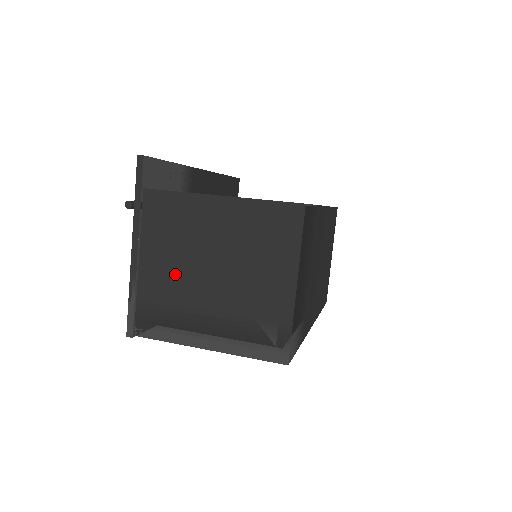
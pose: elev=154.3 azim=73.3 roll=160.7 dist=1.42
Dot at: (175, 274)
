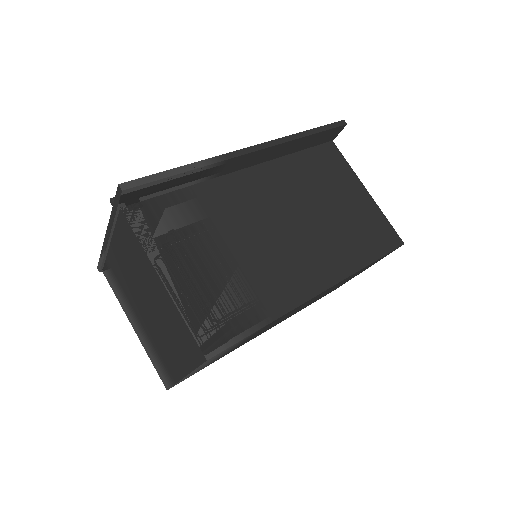
Dot at: (127, 278)
